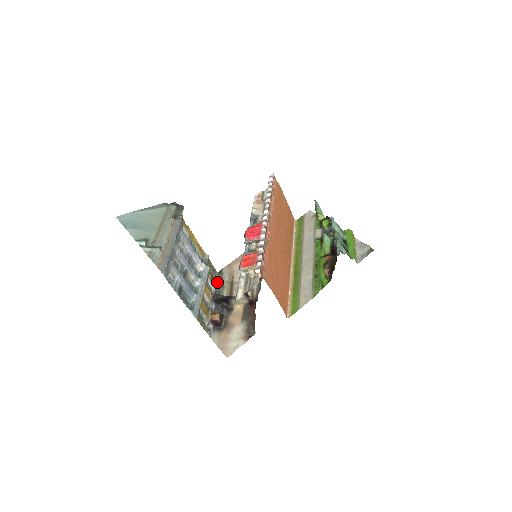
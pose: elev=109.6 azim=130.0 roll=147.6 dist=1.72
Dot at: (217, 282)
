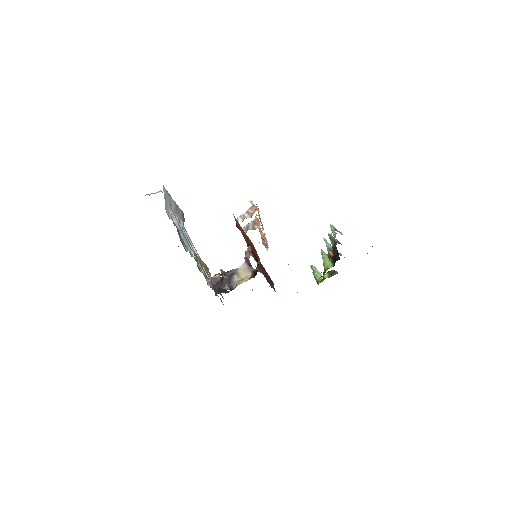
Dot at: occluded
